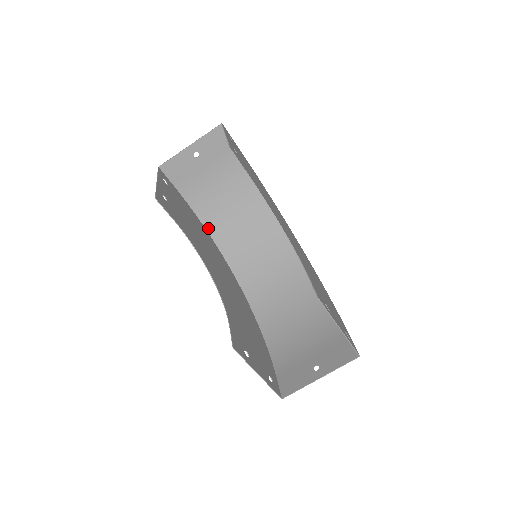
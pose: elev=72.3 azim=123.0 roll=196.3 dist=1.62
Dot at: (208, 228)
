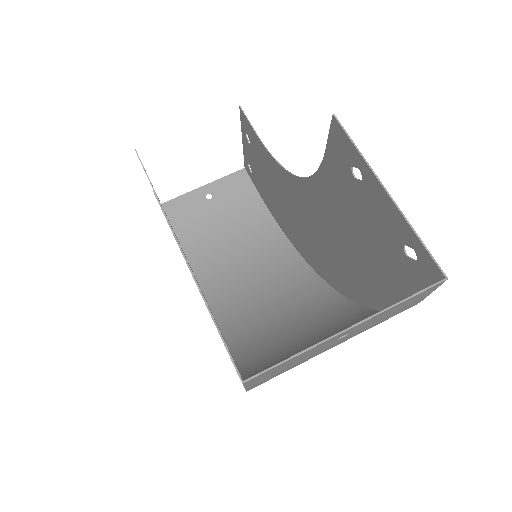
Dot at: (201, 281)
